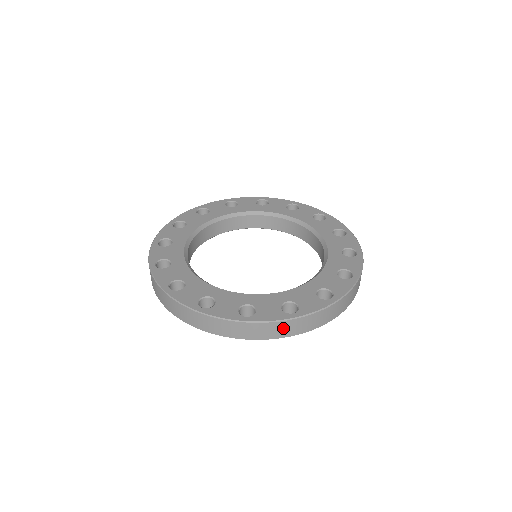
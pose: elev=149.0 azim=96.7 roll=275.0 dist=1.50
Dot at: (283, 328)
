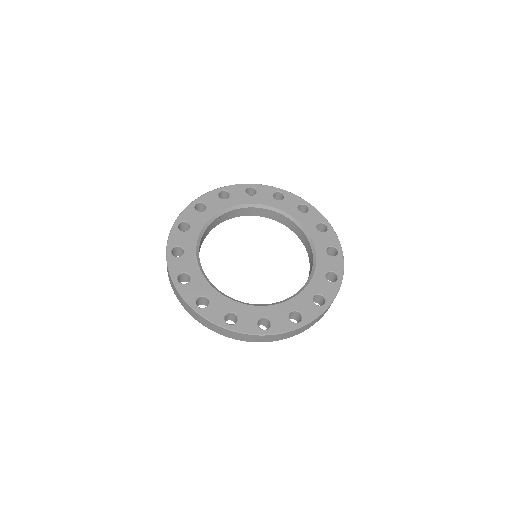
Dot at: (217, 329)
